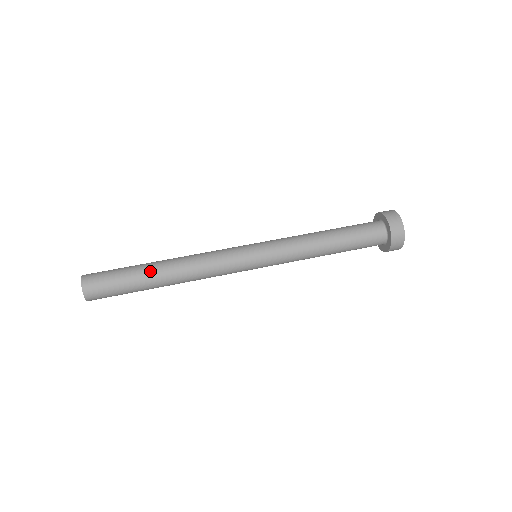
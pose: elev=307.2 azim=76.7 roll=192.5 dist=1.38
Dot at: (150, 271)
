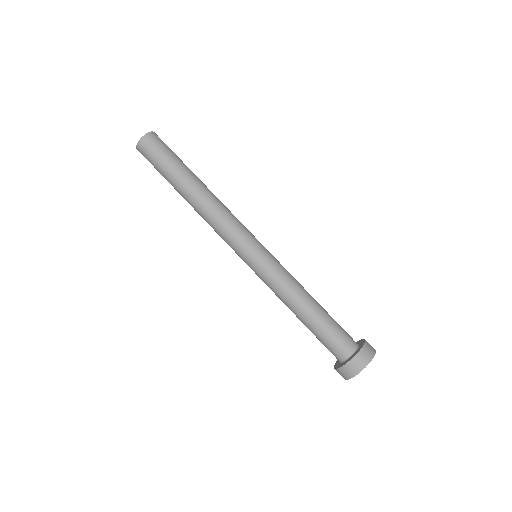
Dot at: (179, 187)
